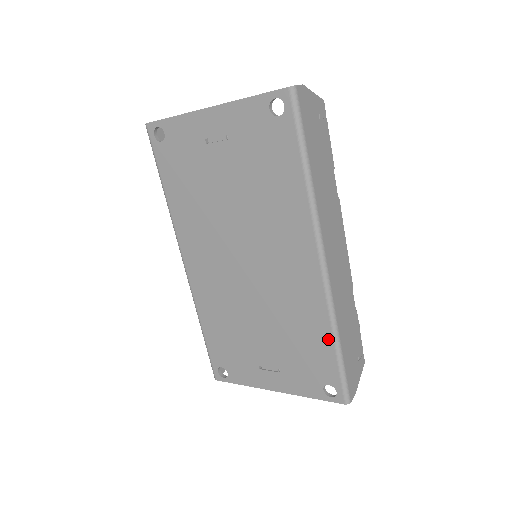
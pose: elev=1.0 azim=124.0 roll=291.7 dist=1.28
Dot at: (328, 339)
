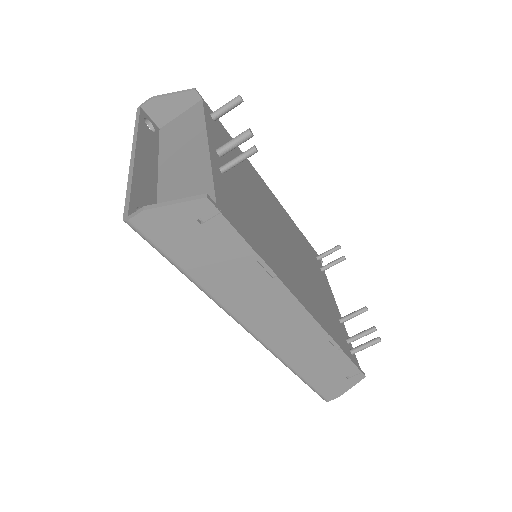
Dot at: occluded
